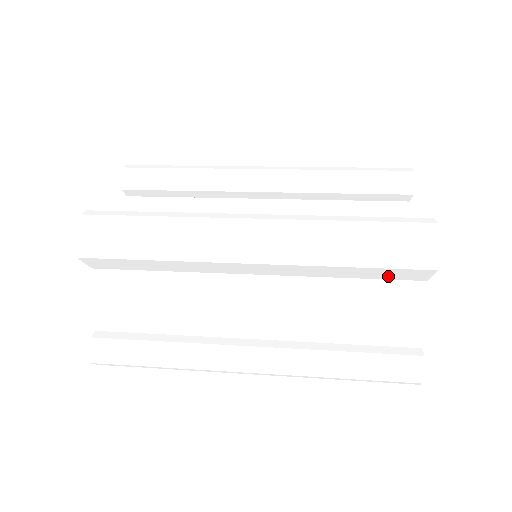
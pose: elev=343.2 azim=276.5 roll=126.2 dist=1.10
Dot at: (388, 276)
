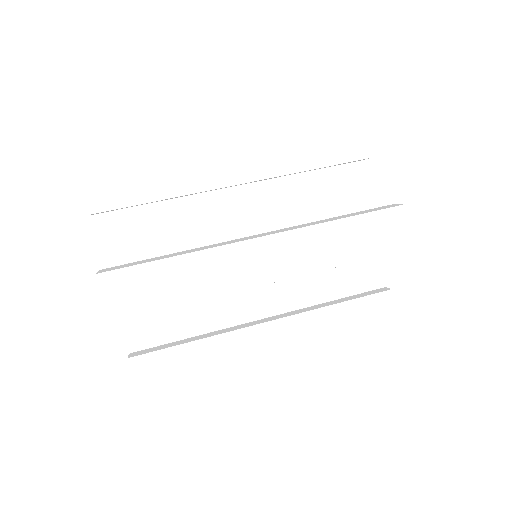
Dot at: occluded
